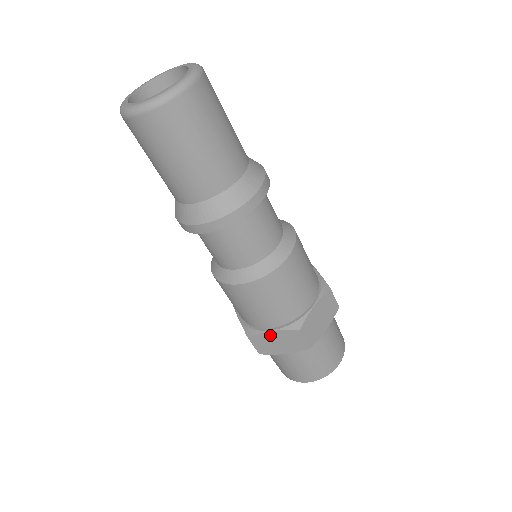
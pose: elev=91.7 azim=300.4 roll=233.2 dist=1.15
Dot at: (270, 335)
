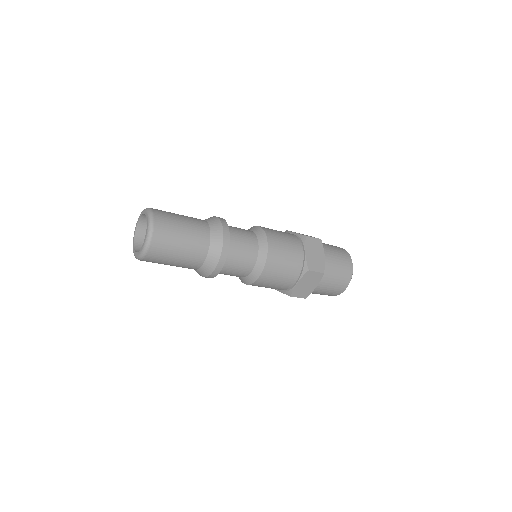
Dot at: (299, 285)
